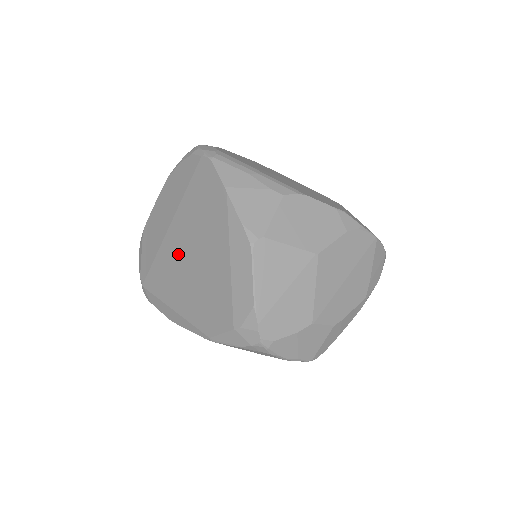
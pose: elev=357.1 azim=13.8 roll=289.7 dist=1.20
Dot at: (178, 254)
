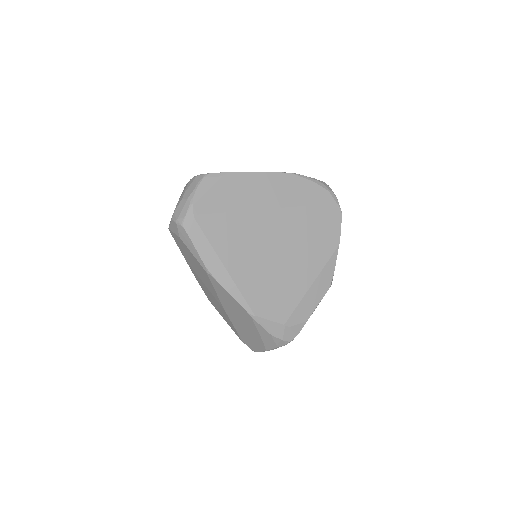
Dot at: (266, 236)
